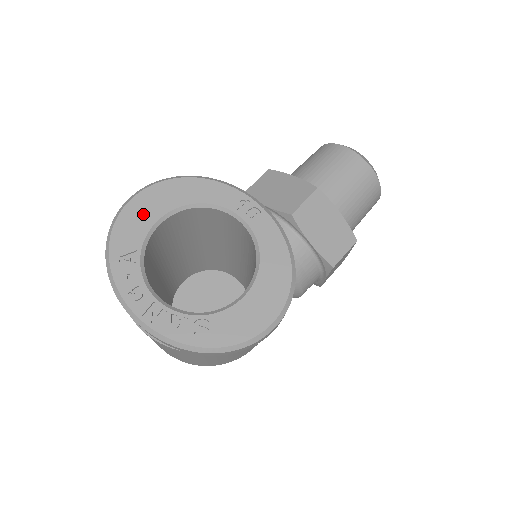
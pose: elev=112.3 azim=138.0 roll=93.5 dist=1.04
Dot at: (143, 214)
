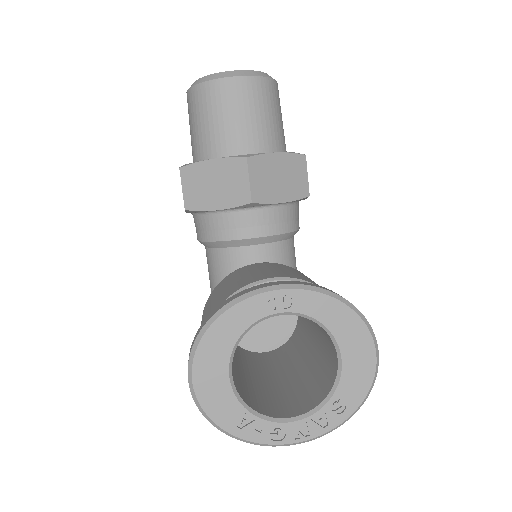
Dot at: (214, 386)
